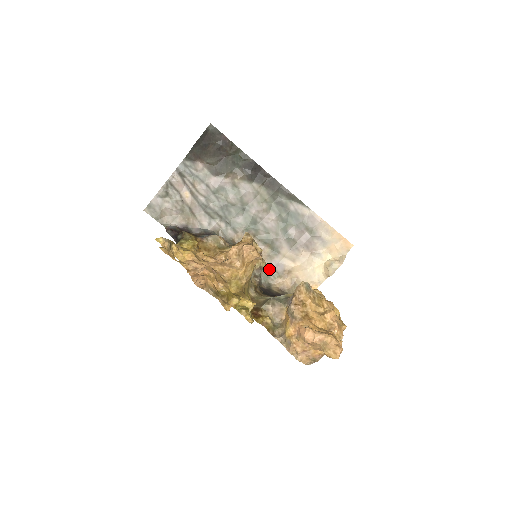
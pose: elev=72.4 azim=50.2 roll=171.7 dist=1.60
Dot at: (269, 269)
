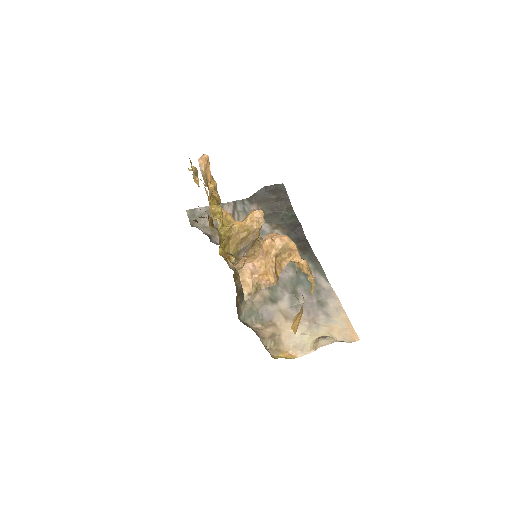
Dot at: (256, 311)
